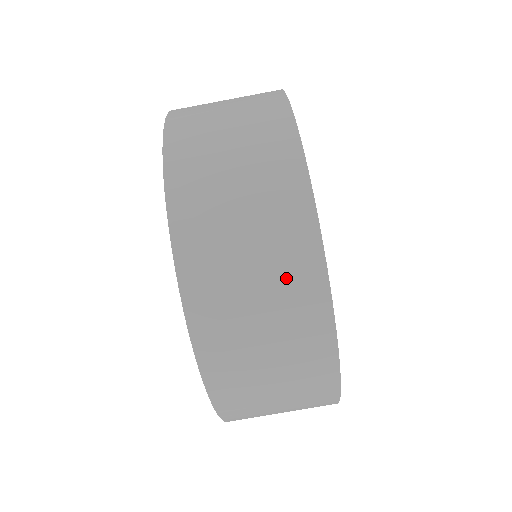
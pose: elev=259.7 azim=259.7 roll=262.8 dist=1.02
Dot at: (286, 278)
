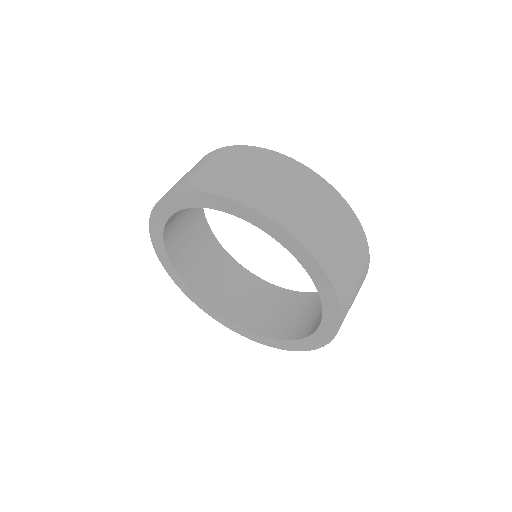
Dot at: (325, 202)
